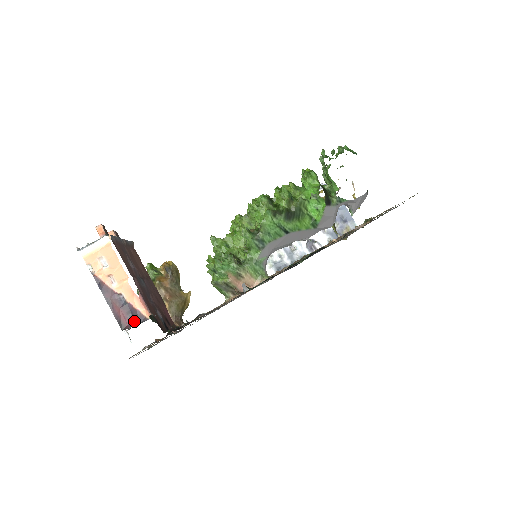
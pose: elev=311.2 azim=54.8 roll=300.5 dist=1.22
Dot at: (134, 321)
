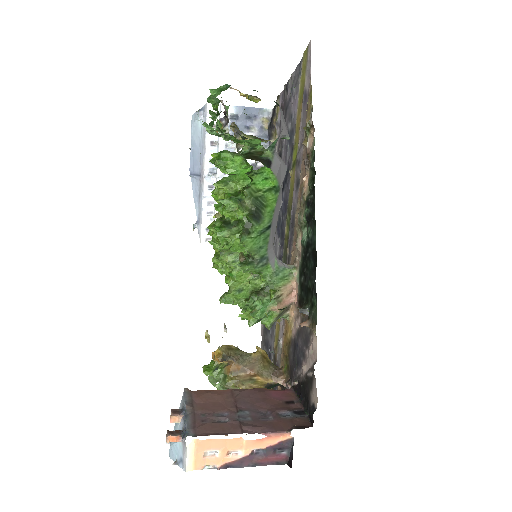
Dot at: (285, 450)
